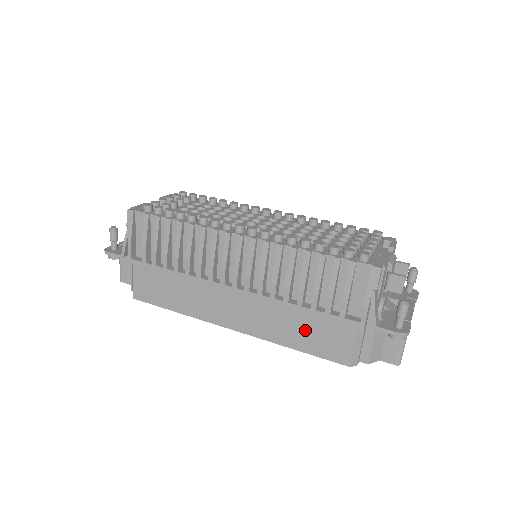
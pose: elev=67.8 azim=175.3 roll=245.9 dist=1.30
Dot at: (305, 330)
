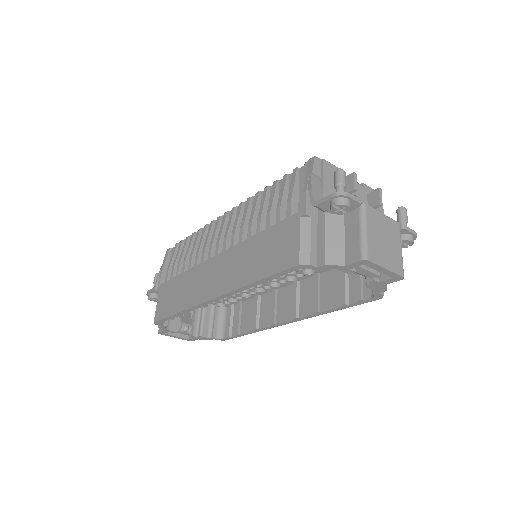
Dot at: (262, 254)
